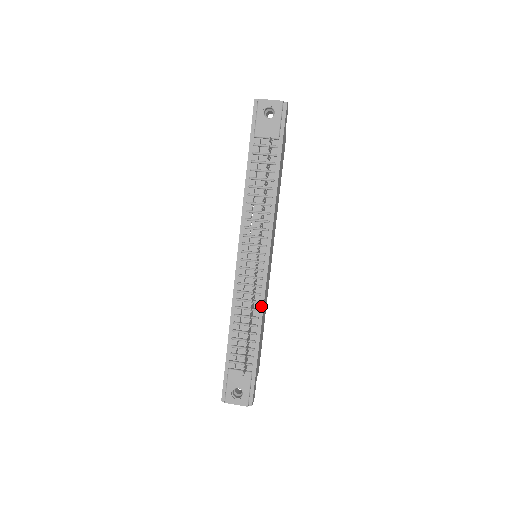
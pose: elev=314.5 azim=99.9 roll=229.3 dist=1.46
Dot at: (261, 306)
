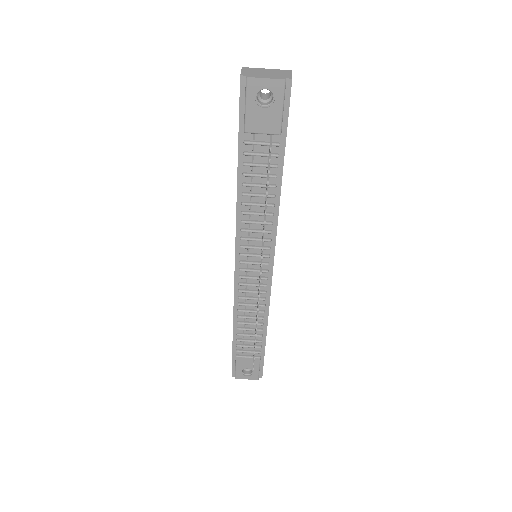
Dot at: (266, 308)
